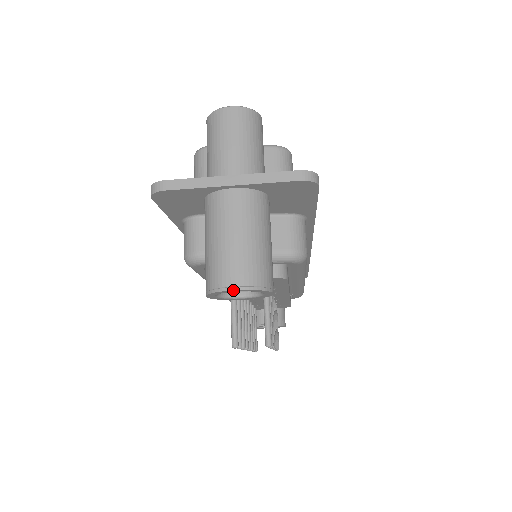
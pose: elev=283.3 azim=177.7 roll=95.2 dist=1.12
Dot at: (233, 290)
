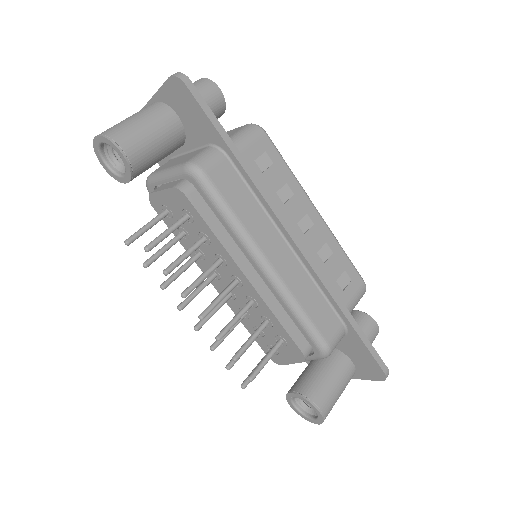
Dot at: (94, 139)
